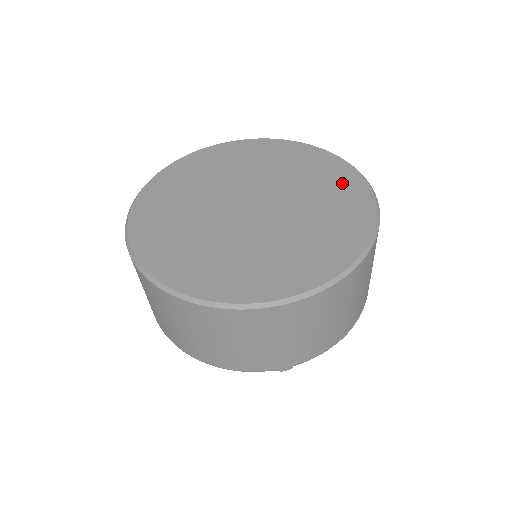
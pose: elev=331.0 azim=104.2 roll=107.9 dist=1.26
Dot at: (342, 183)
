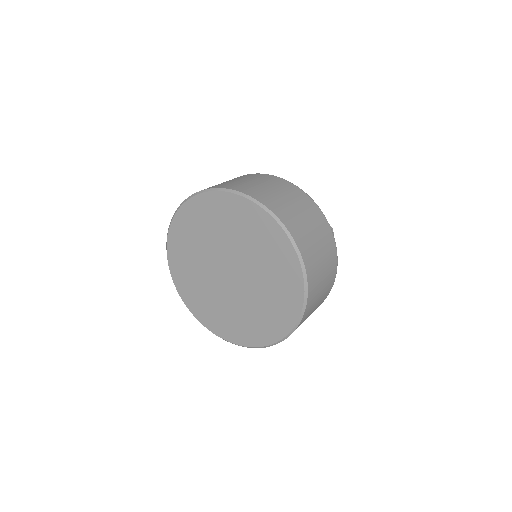
Dot at: (286, 302)
